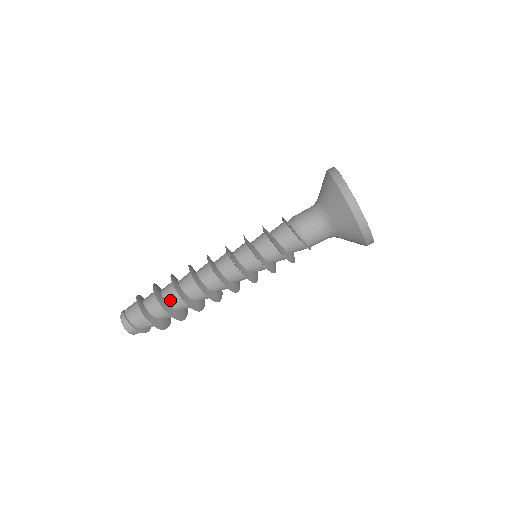
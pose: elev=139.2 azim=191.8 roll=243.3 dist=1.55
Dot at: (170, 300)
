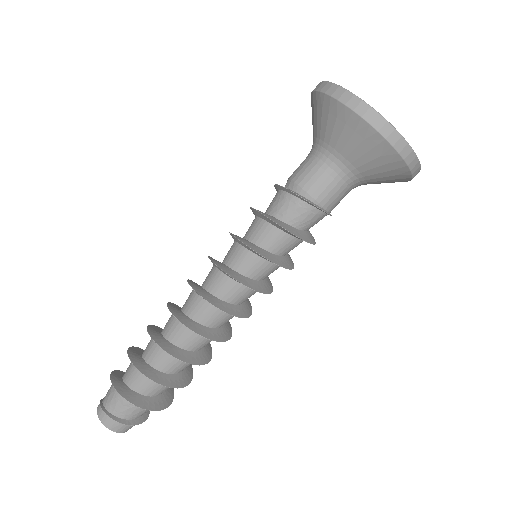
Dot at: (151, 358)
